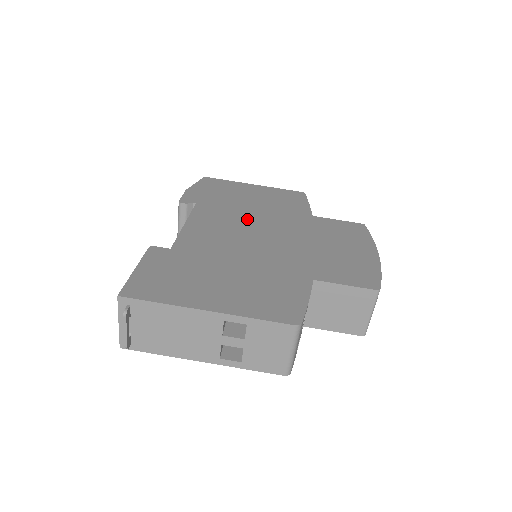
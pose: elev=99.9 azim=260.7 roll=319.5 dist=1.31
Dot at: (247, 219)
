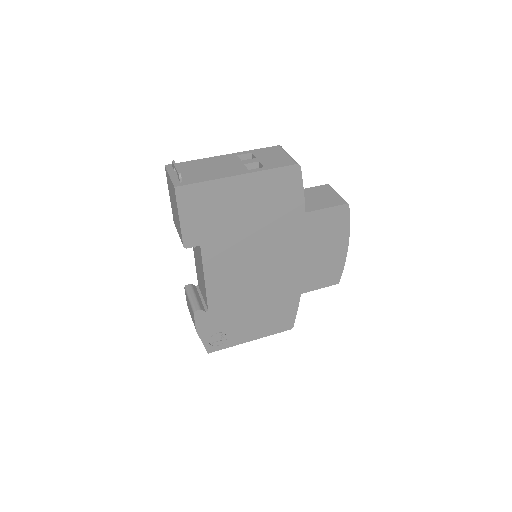
Dot at: occluded
